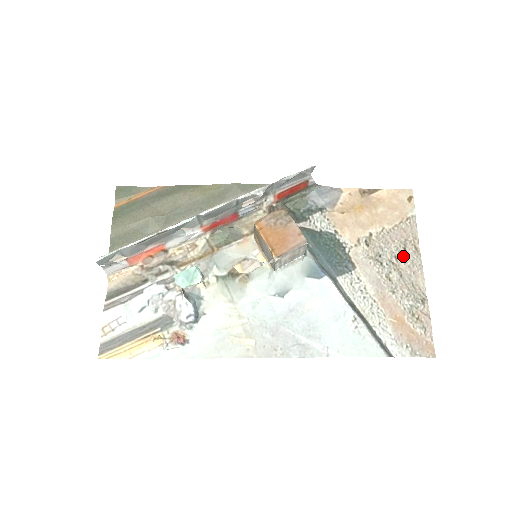
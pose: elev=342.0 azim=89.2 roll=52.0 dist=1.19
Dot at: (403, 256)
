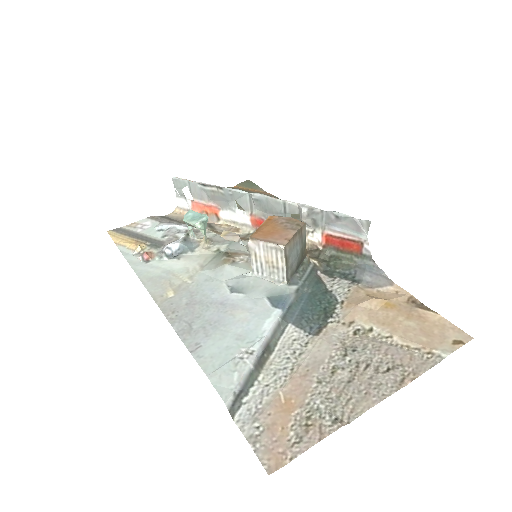
Dot at: (377, 372)
